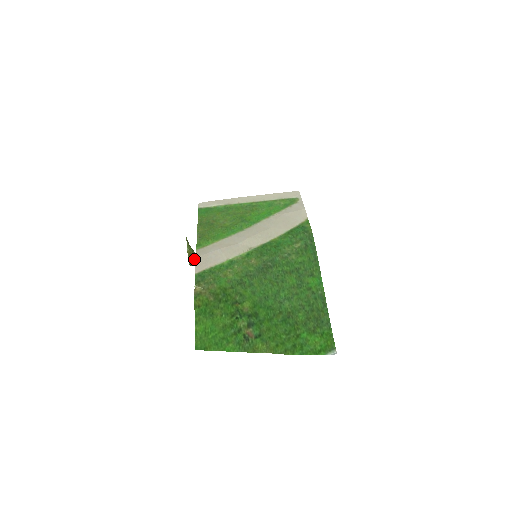
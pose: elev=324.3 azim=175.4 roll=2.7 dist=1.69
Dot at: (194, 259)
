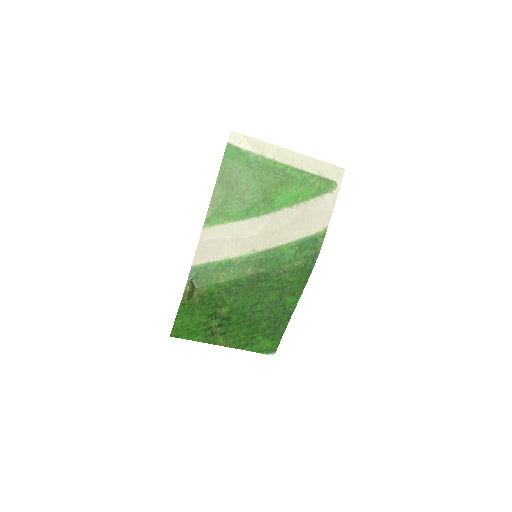
Dot at: occluded
